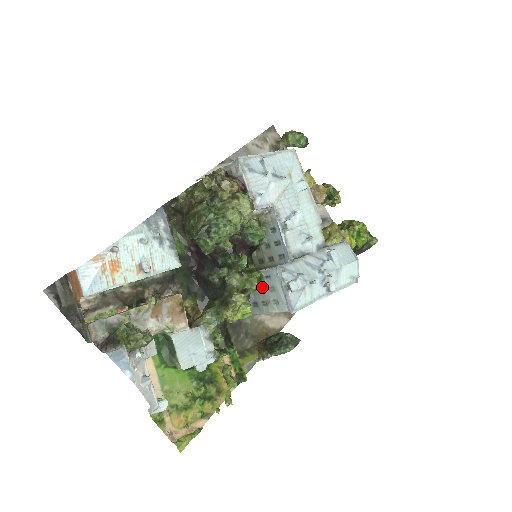
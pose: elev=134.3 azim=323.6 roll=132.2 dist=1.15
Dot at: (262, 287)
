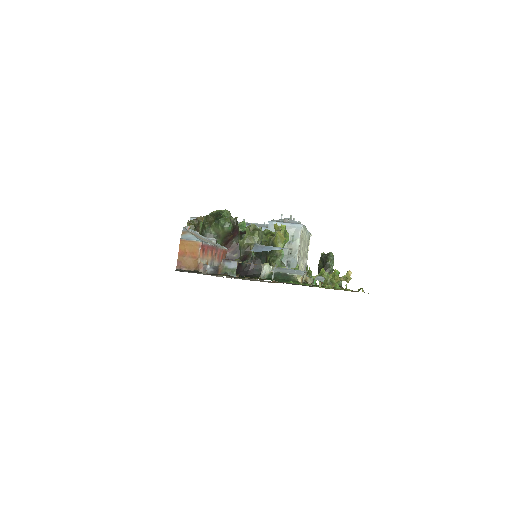
Dot at: occluded
